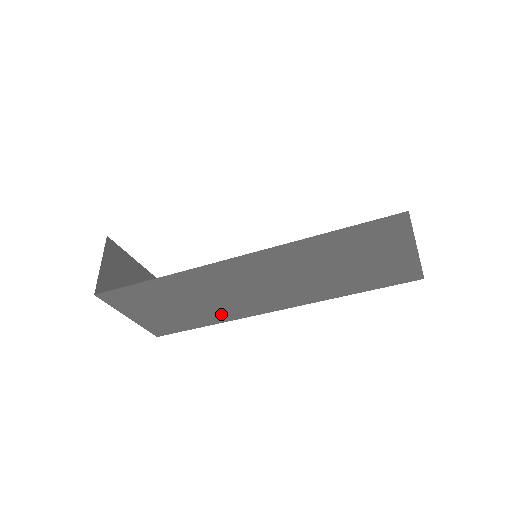
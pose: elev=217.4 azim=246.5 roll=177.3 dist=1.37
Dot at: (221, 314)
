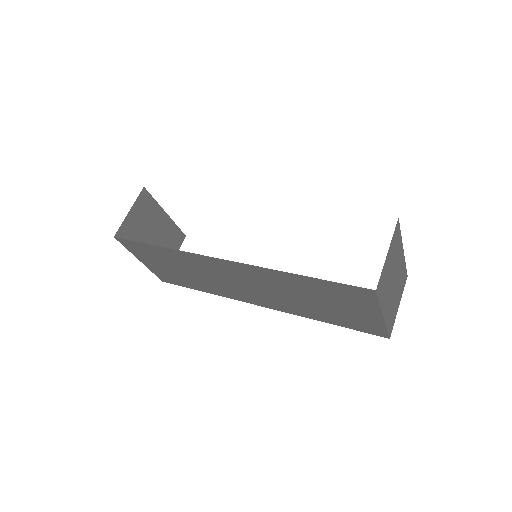
Dot at: (214, 289)
